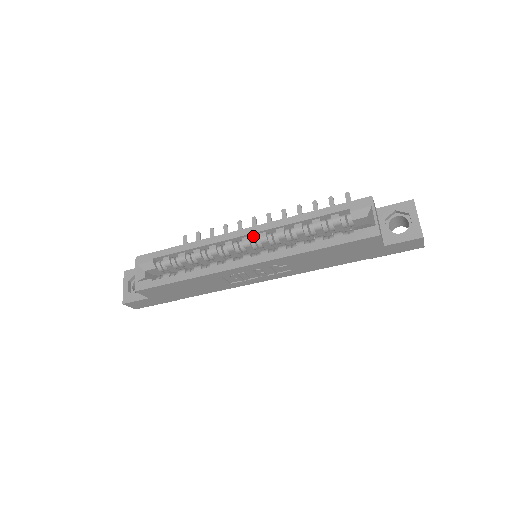
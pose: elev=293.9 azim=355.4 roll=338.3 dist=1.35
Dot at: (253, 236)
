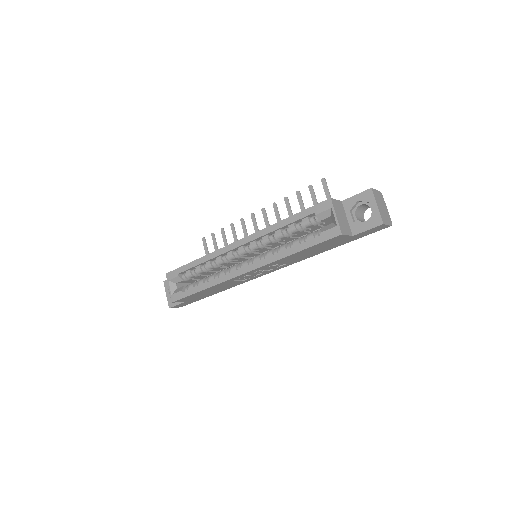
Dot at: (247, 245)
